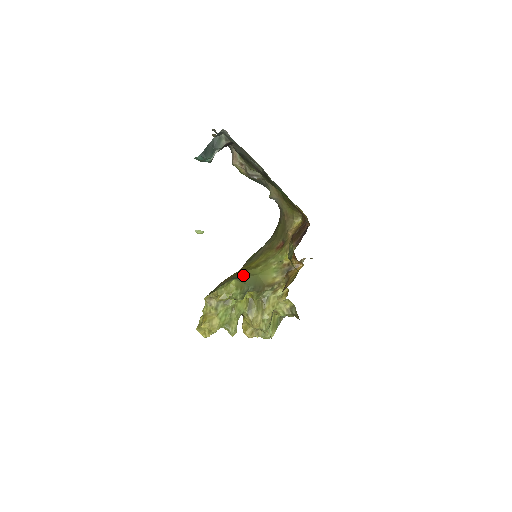
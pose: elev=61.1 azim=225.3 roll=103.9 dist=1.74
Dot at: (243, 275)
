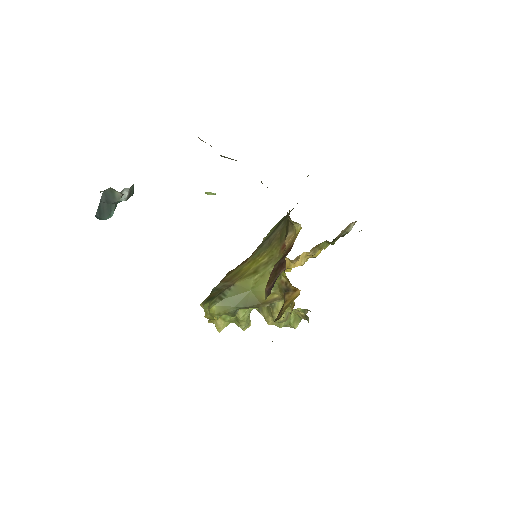
Dot at: (231, 292)
